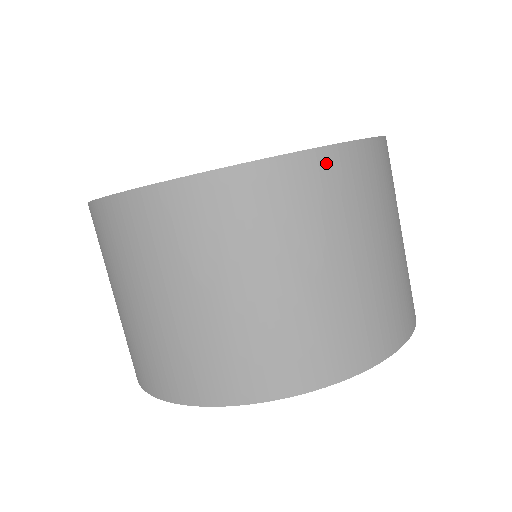
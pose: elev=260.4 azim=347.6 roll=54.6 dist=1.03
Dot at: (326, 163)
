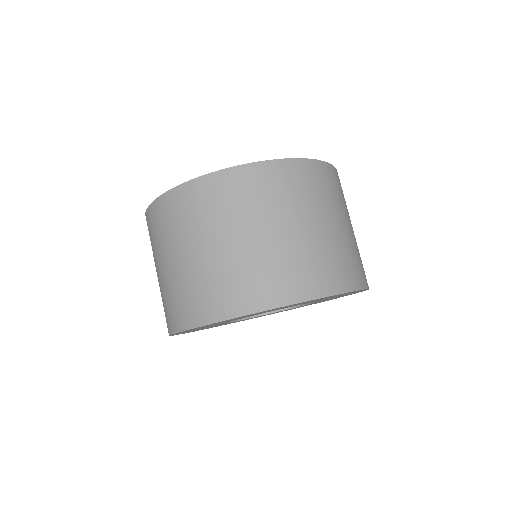
Dot at: (293, 167)
